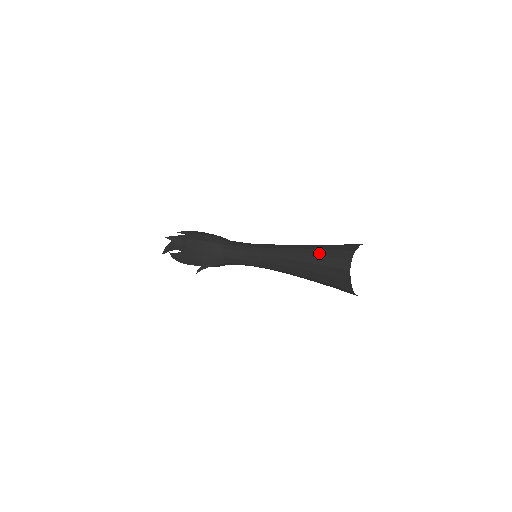
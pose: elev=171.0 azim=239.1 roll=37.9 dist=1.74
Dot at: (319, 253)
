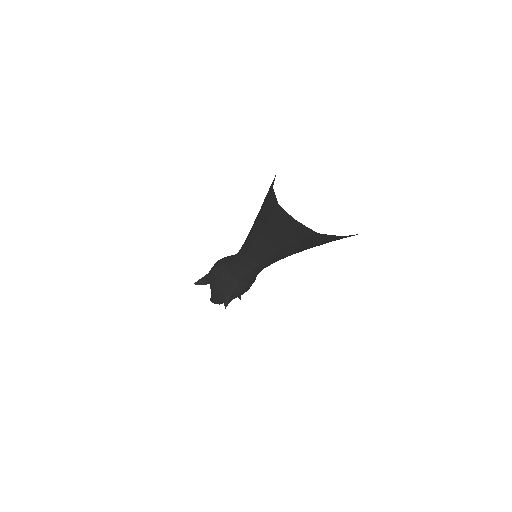
Dot at: (262, 207)
